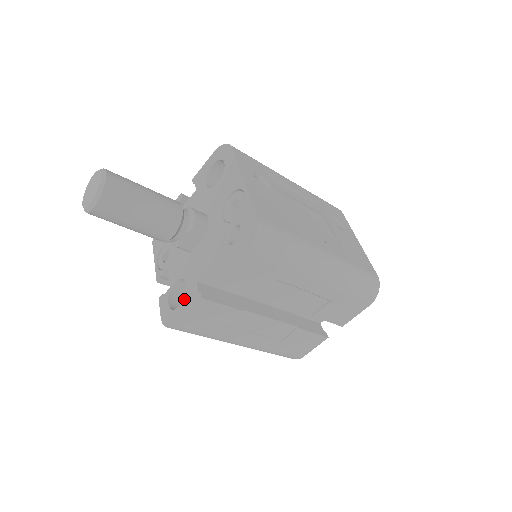
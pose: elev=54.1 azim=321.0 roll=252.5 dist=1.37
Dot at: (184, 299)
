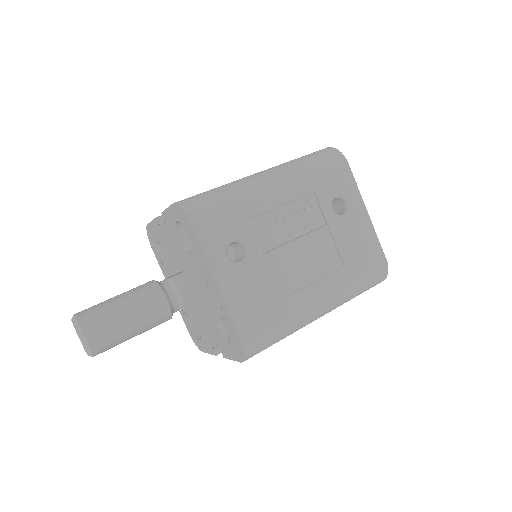
Dot at: (202, 340)
